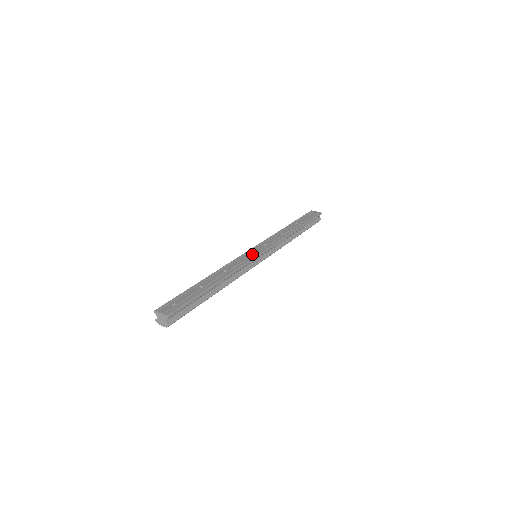
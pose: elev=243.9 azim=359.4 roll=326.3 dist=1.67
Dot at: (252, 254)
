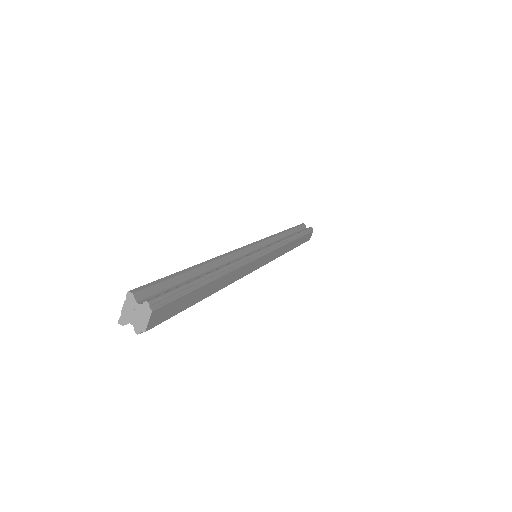
Dot at: occluded
